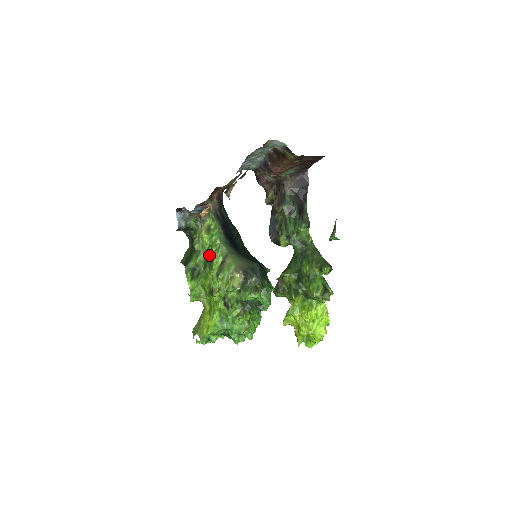
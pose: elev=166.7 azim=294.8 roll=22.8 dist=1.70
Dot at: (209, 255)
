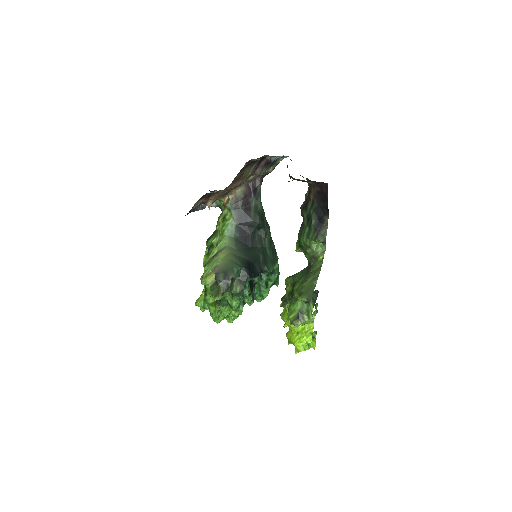
Dot at: occluded
